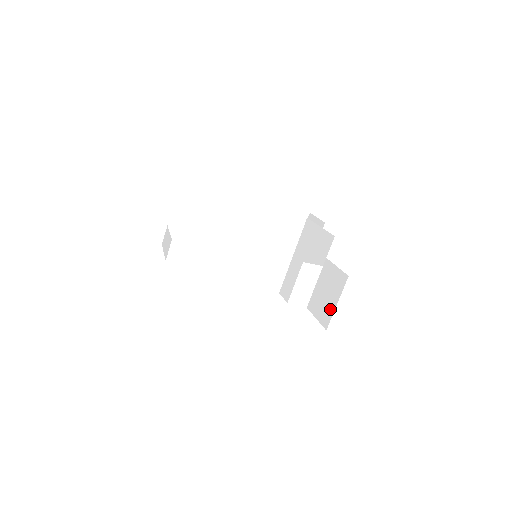
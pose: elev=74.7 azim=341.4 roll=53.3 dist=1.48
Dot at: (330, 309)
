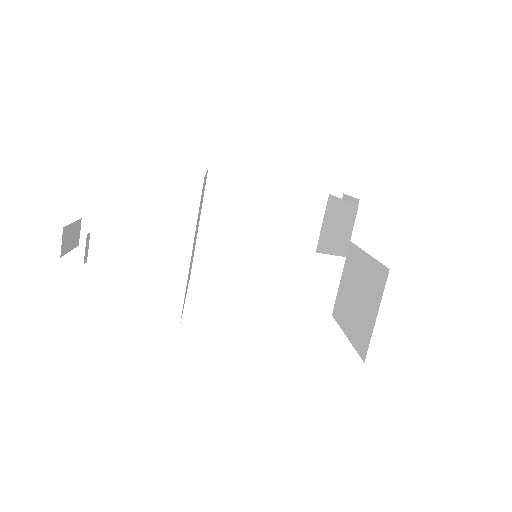
Dot at: (368, 327)
